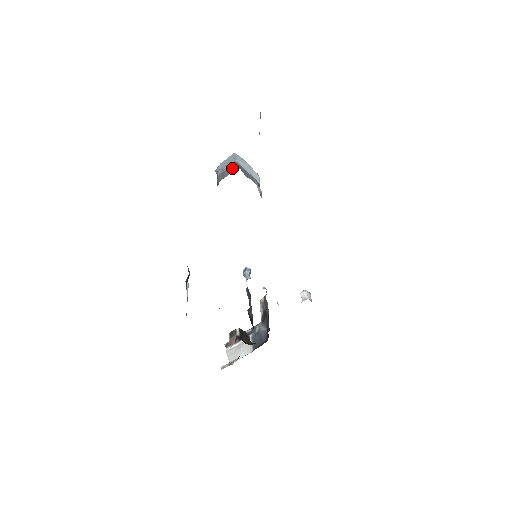
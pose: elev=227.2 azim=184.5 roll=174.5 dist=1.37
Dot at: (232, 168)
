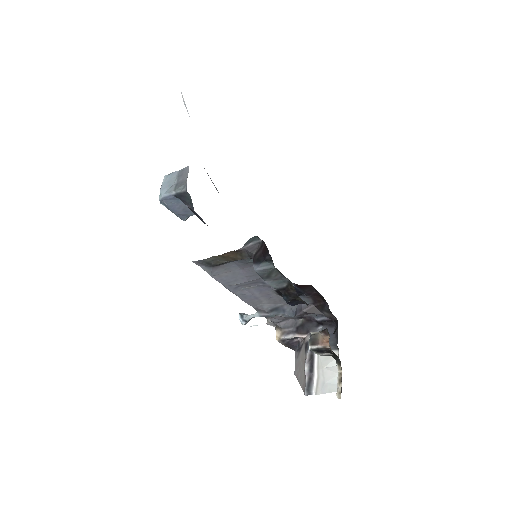
Dot at: (184, 171)
